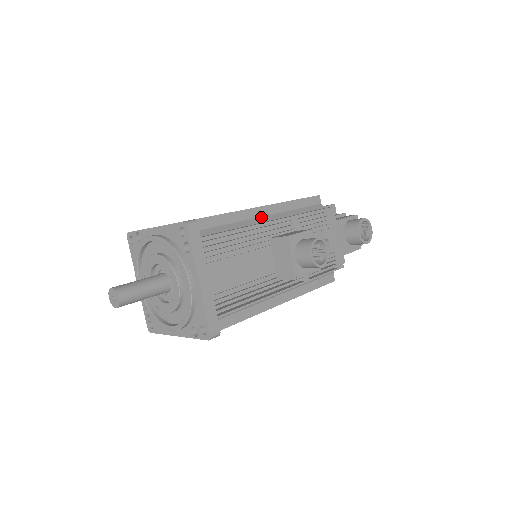
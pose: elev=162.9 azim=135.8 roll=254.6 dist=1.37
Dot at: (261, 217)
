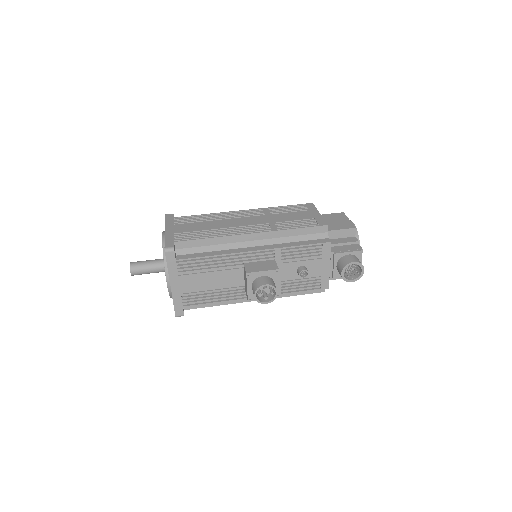
Dot at: (249, 241)
